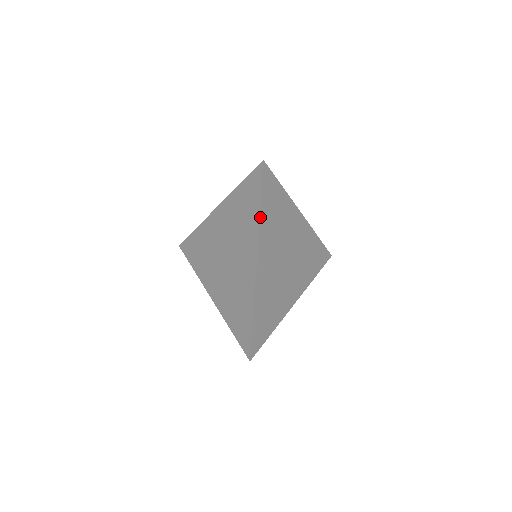
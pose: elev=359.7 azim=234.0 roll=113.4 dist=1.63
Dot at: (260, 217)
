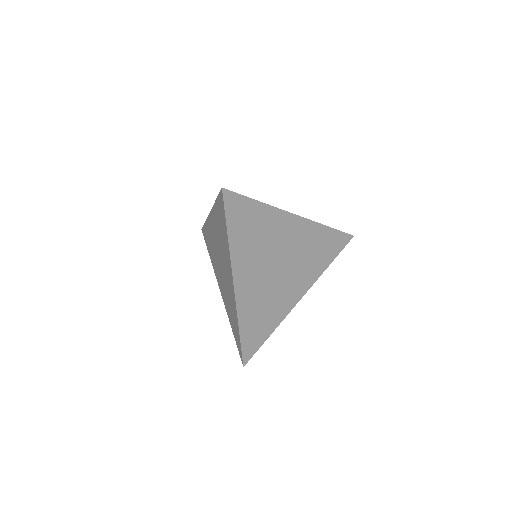
Dot at: (229, 243)
